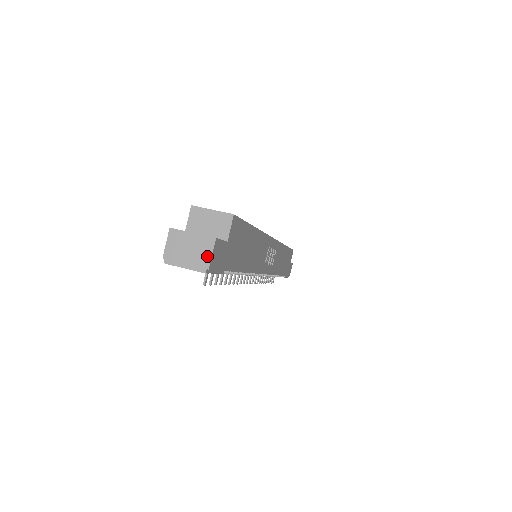
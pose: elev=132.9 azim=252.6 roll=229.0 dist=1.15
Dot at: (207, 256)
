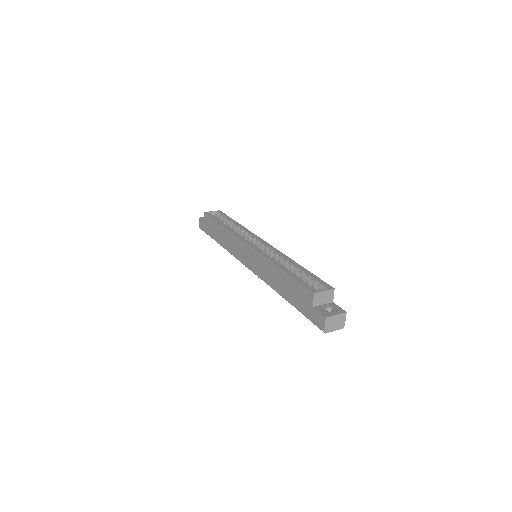
Dot at: (344, 321)
